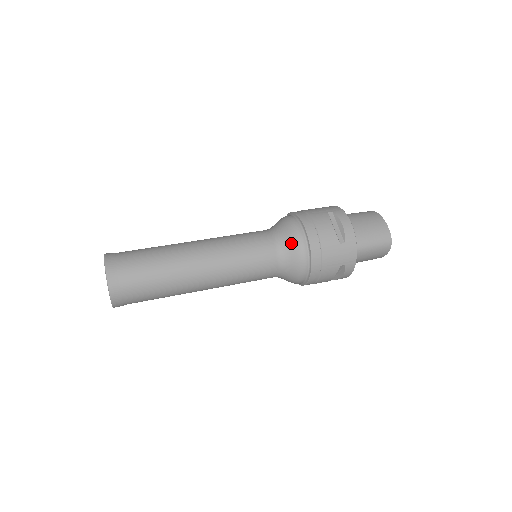
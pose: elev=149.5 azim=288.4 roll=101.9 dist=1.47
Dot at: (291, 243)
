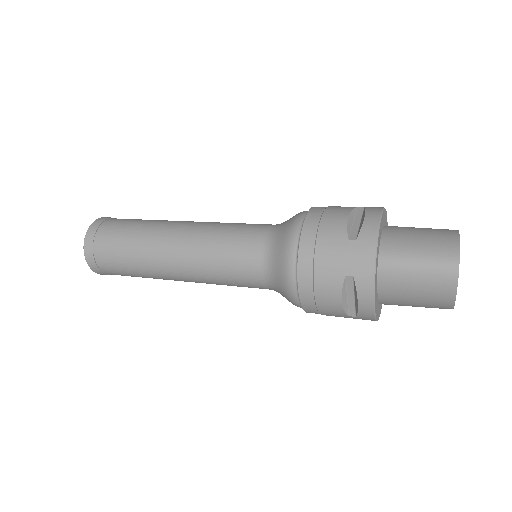
Dot at: (283, 231)
